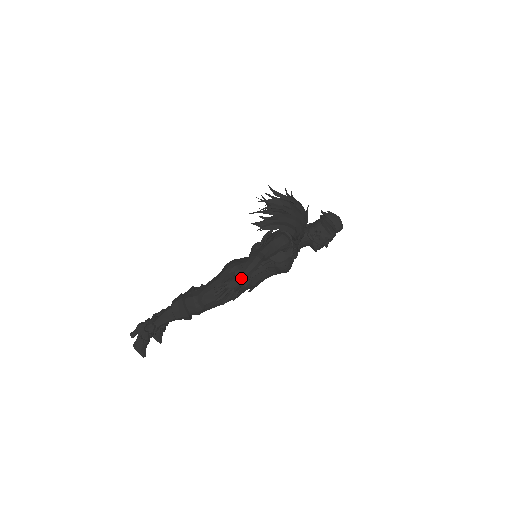
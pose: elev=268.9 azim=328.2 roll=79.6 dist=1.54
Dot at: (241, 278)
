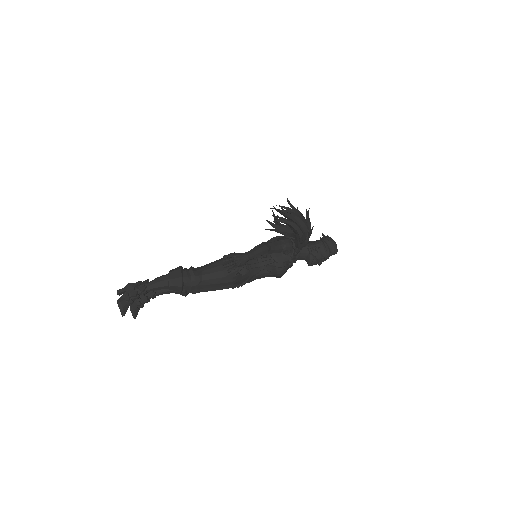
Dot at: (249, 256)
